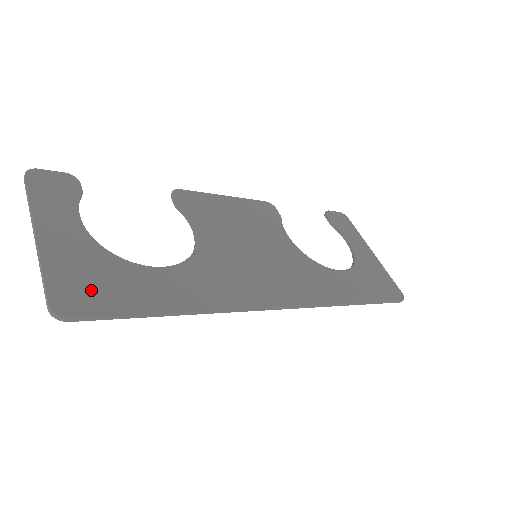
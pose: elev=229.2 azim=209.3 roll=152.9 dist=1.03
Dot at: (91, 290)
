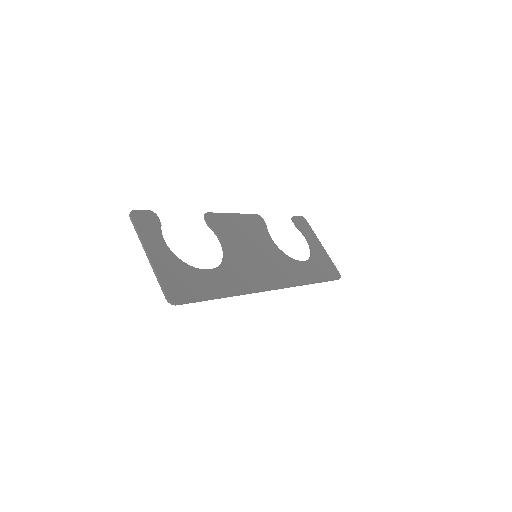
Dot at: (182, 287)
